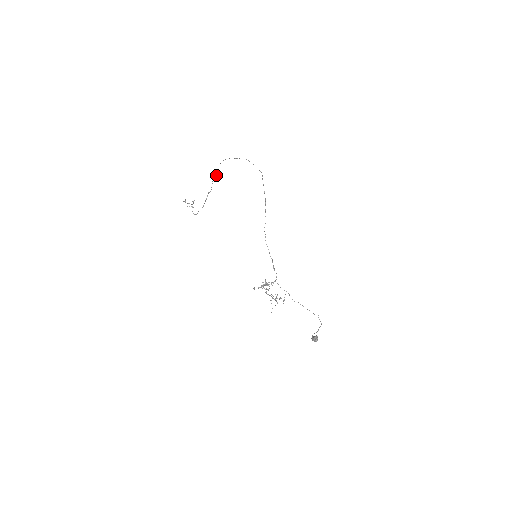
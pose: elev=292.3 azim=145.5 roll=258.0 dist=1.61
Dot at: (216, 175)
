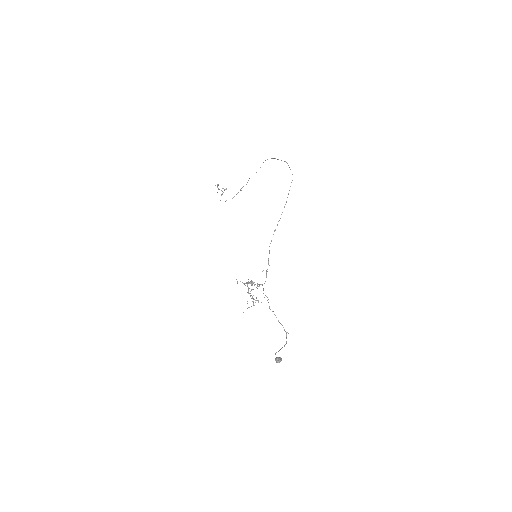
Dot at: (256, 172)
